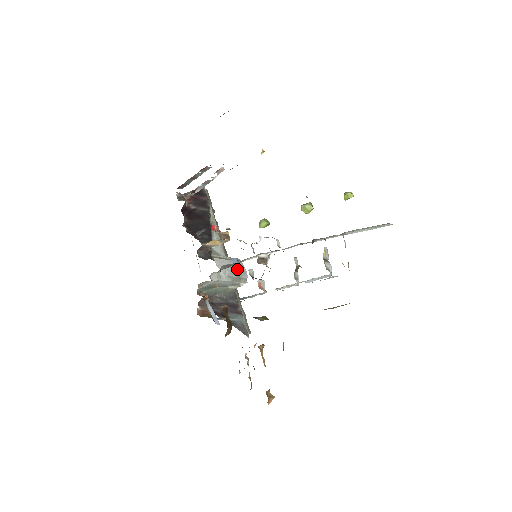
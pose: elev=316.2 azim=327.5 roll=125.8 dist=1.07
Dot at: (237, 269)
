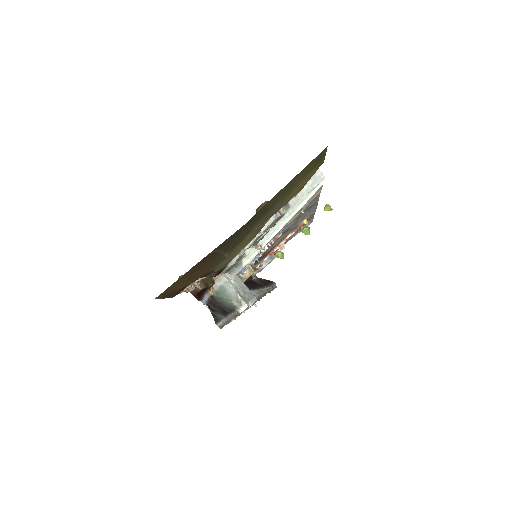
Dot at: (247, 293)
